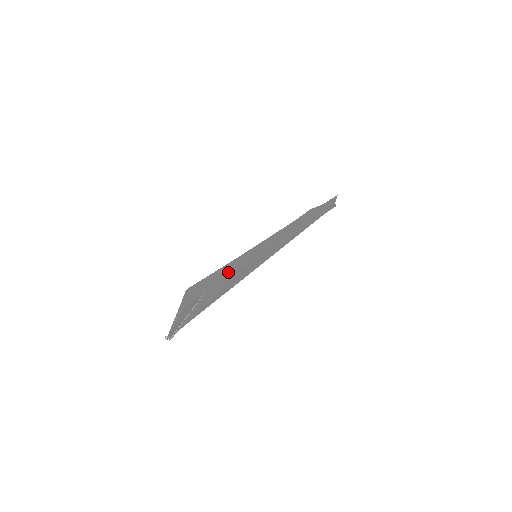
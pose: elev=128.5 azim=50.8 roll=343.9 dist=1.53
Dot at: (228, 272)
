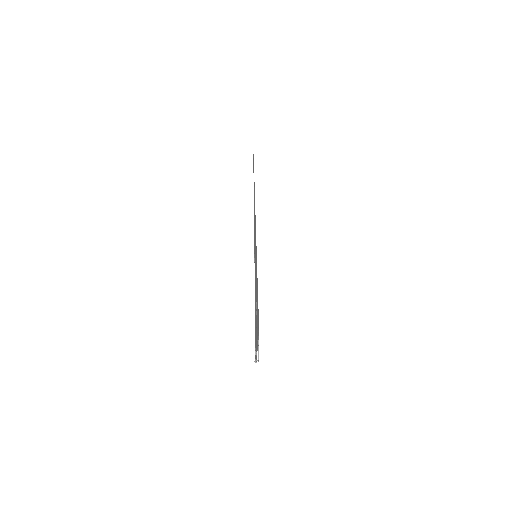
Dot at: occluded
